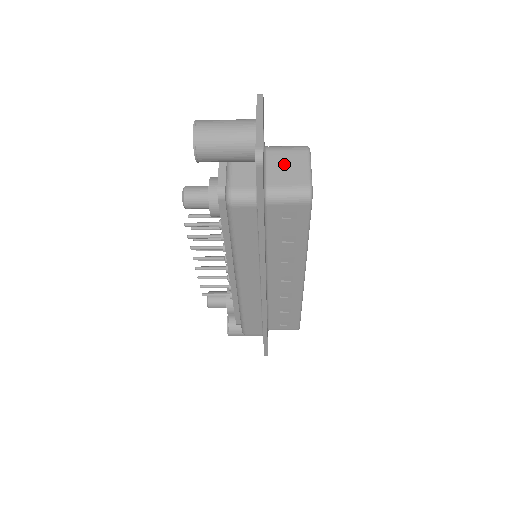
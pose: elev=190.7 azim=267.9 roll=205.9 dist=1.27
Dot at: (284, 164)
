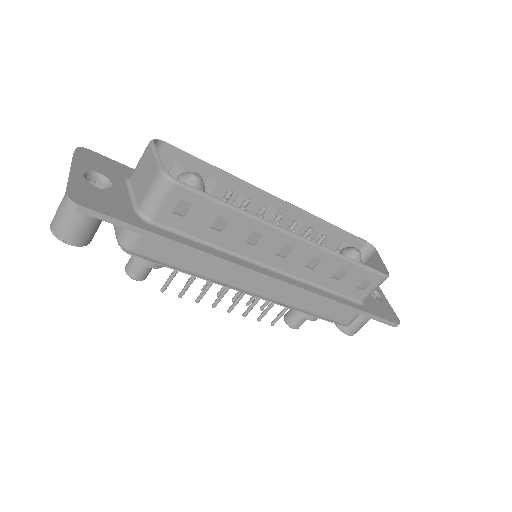
Dot at: (141, 176)
